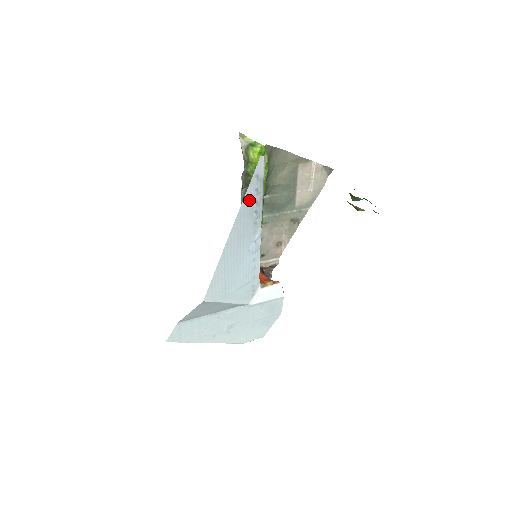
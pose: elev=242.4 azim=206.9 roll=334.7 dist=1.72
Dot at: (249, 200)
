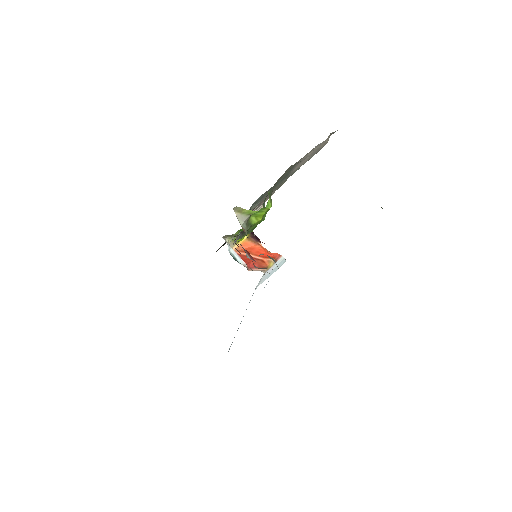
Dot at: occluded
